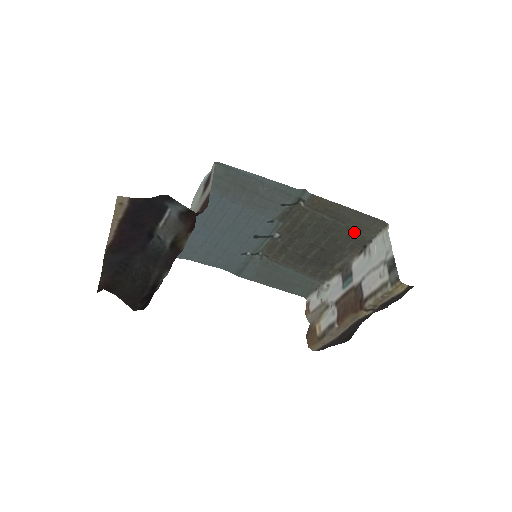
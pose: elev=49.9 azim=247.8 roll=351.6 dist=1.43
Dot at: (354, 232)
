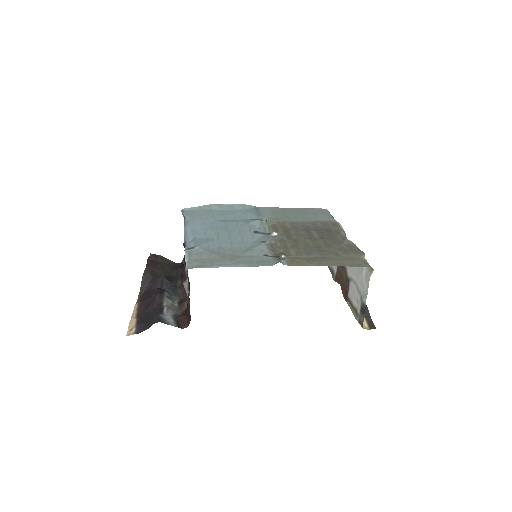
Dot at: (345, 254)
